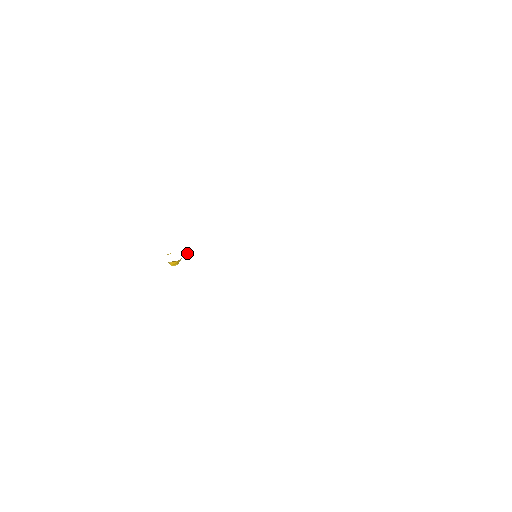
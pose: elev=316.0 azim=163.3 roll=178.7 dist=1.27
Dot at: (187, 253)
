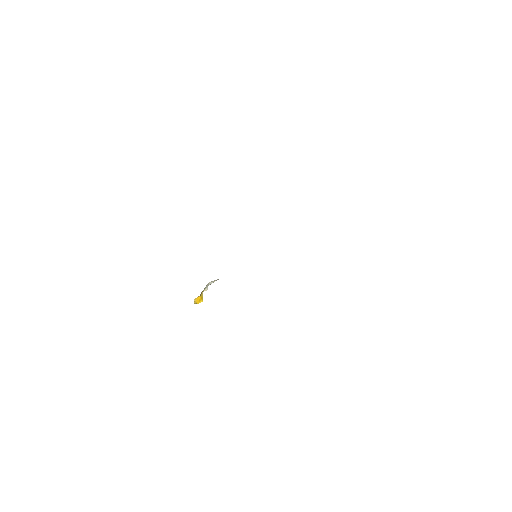
Dot at: (205, 290)
